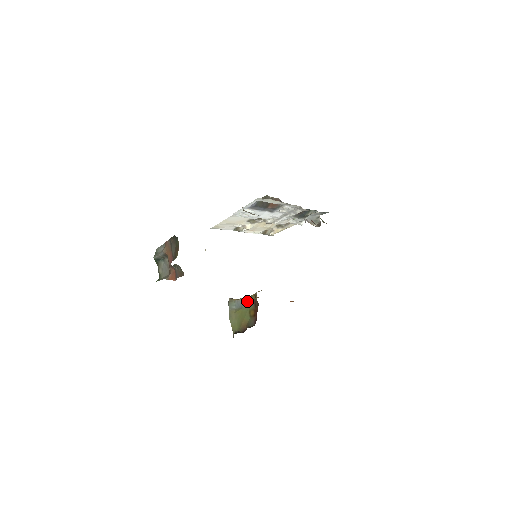
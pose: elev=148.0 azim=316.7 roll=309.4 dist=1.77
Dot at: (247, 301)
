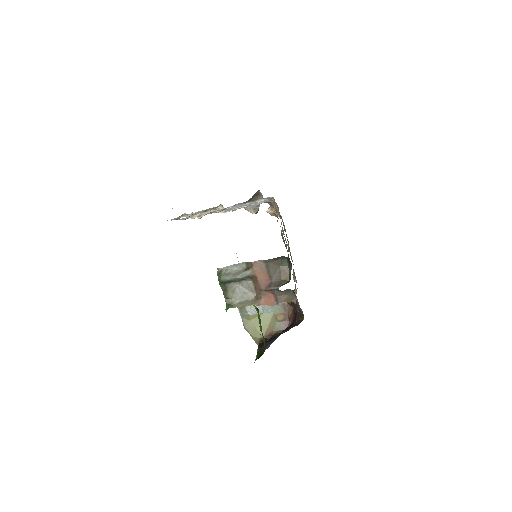
Dot at: (271, 306)
